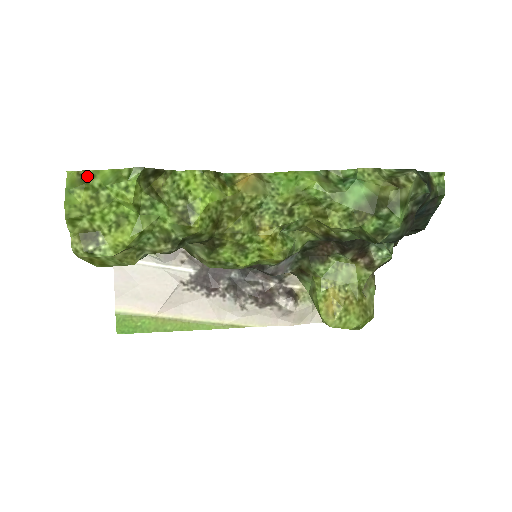
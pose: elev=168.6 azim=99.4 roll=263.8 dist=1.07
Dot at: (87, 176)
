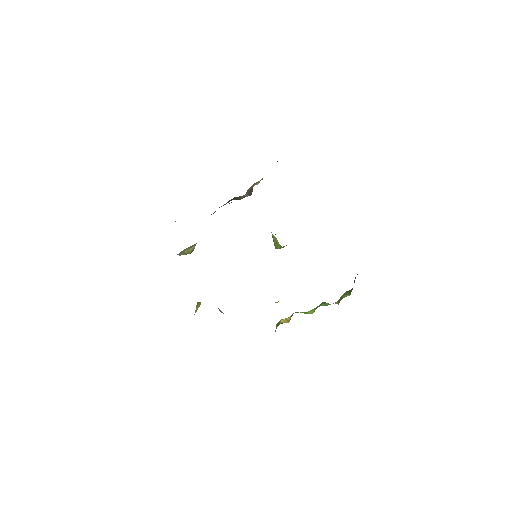
Dot at: occluded
